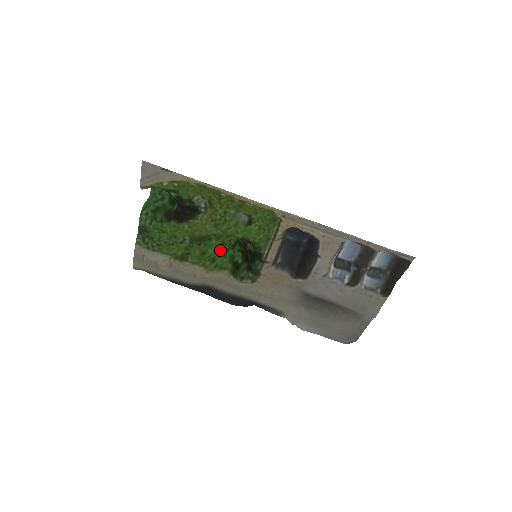
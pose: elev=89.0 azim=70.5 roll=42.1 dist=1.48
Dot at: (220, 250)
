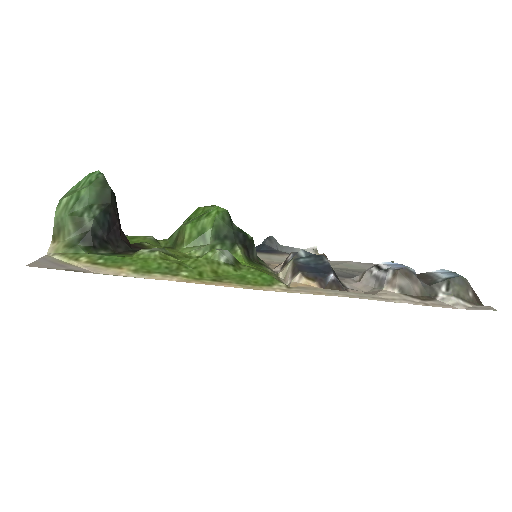
Dot at: occluded
